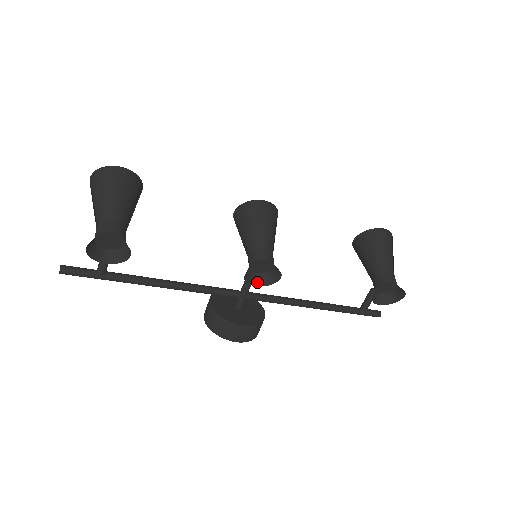
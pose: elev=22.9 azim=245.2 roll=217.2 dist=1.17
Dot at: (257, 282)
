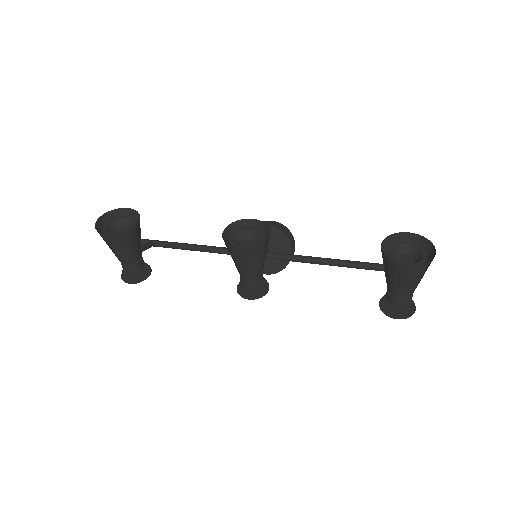
Dot at: occluded
